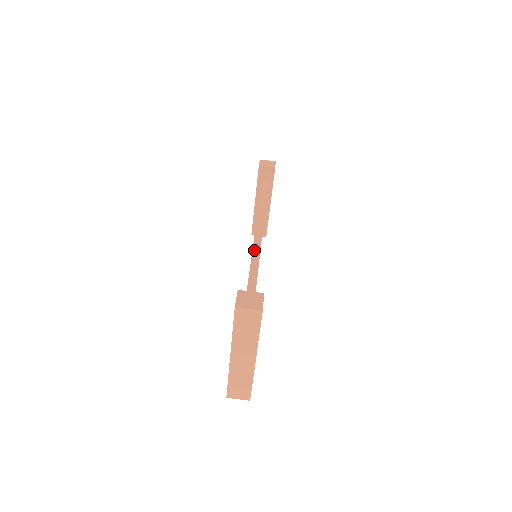
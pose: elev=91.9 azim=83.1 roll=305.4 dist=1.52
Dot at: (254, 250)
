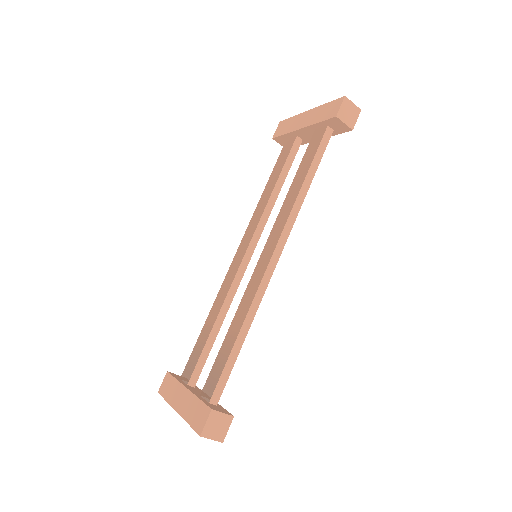
Dot at: (255, 301)
